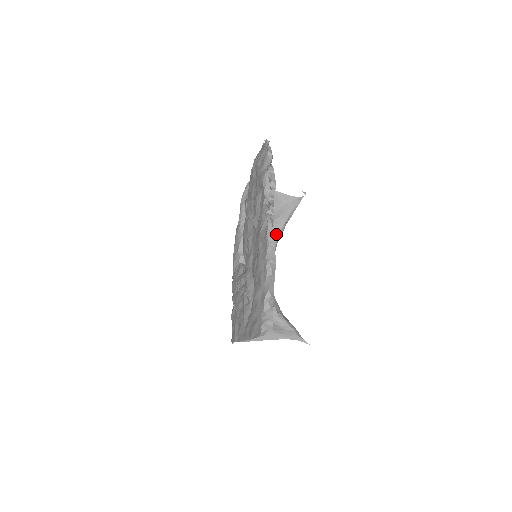
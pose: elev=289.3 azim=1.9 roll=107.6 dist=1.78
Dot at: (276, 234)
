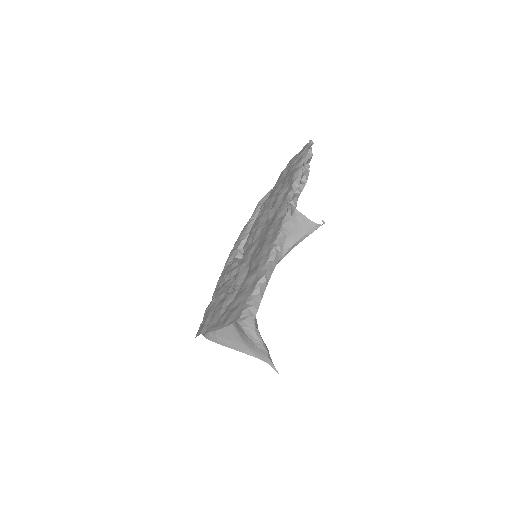
Dot at: occluded
